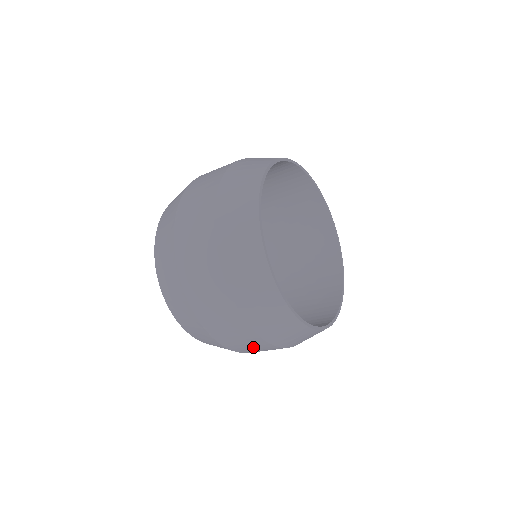
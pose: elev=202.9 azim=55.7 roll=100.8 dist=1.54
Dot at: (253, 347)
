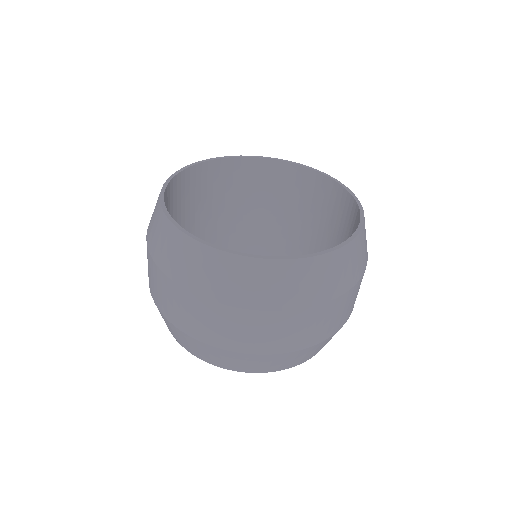
Dot at: (346, 308)
